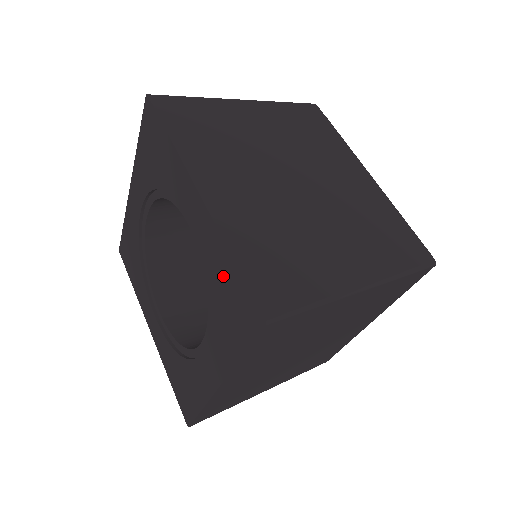
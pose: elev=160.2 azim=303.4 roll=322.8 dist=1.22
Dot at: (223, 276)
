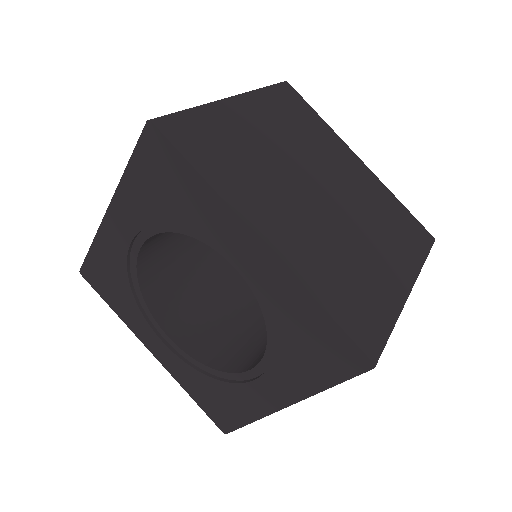
Dot at: (304, 322)
